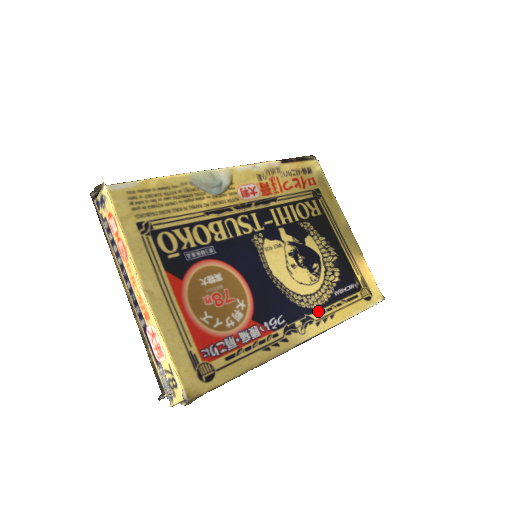
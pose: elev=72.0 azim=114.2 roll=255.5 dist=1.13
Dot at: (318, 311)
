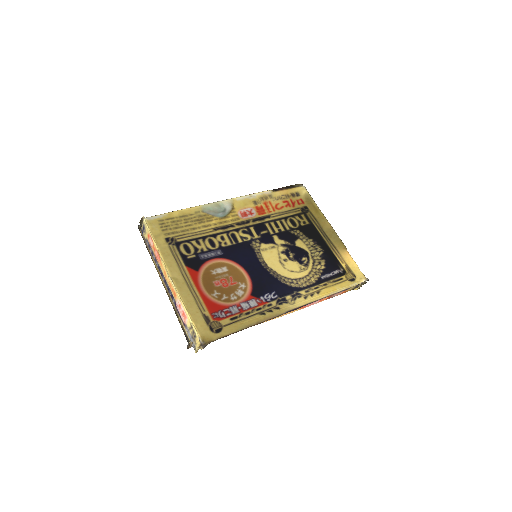
Dot at: (306, 289)
